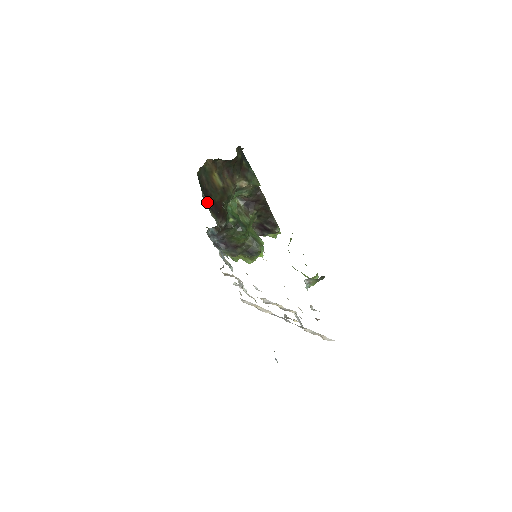
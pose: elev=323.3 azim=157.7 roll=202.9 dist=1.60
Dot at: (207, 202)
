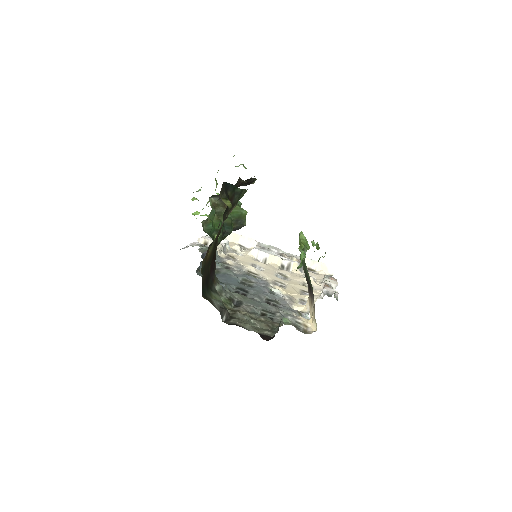
Dot at: (209, 285)
